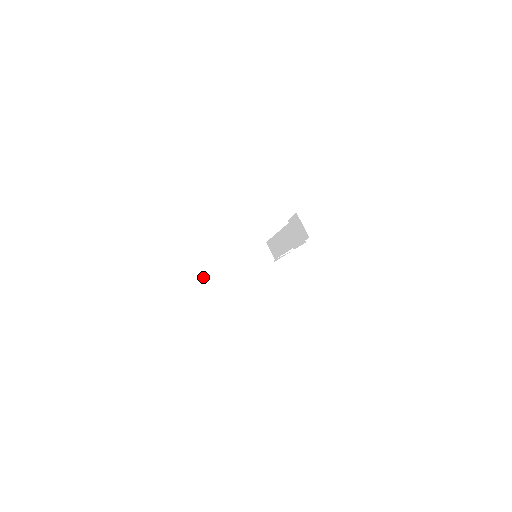
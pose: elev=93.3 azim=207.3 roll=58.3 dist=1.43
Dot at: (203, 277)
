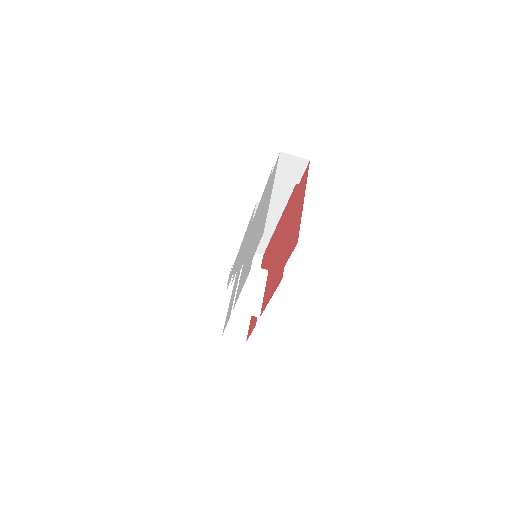
Dot at: (242, 309)
